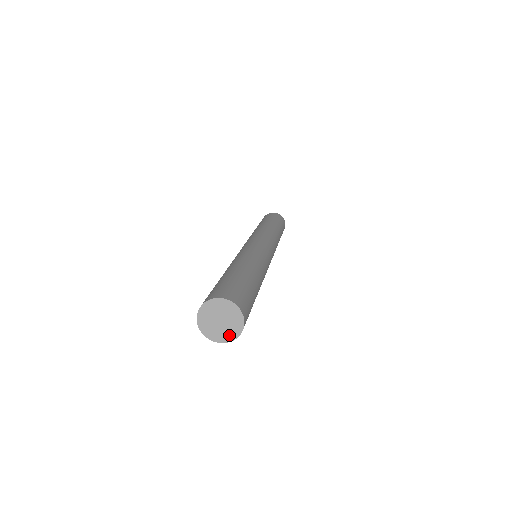
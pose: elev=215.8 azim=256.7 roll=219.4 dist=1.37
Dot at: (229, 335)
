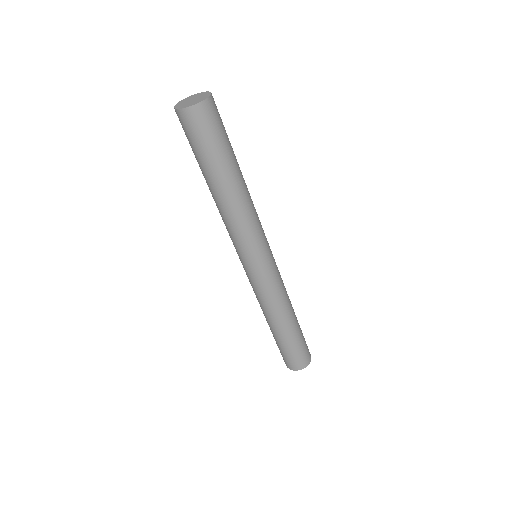
Dot at: (198, 101)
